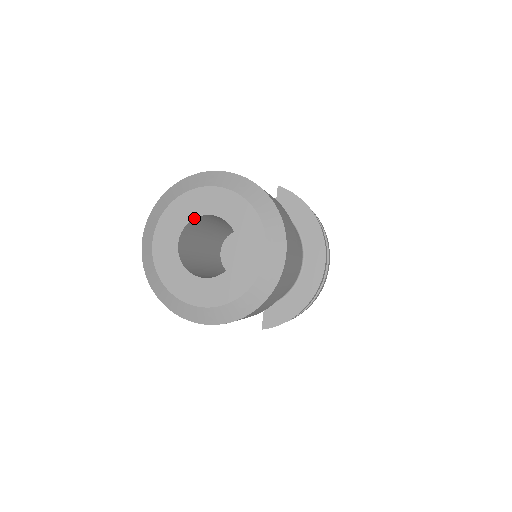
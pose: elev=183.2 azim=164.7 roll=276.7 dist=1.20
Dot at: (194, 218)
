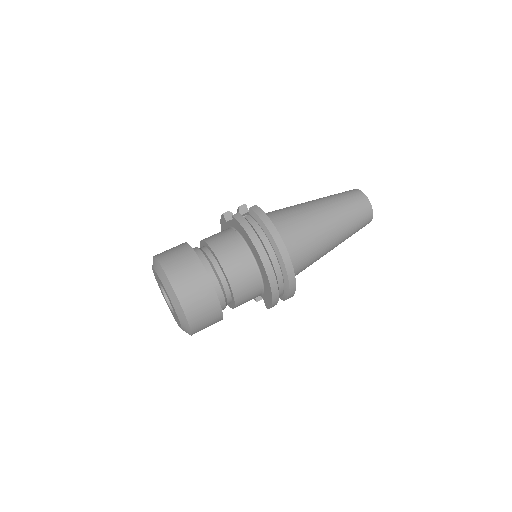
Dot at: (159, 283)
